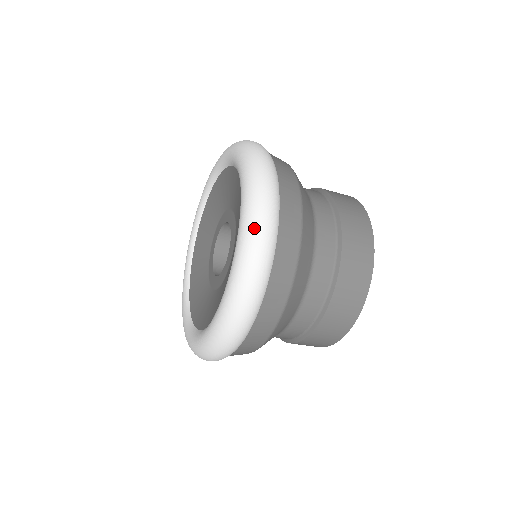
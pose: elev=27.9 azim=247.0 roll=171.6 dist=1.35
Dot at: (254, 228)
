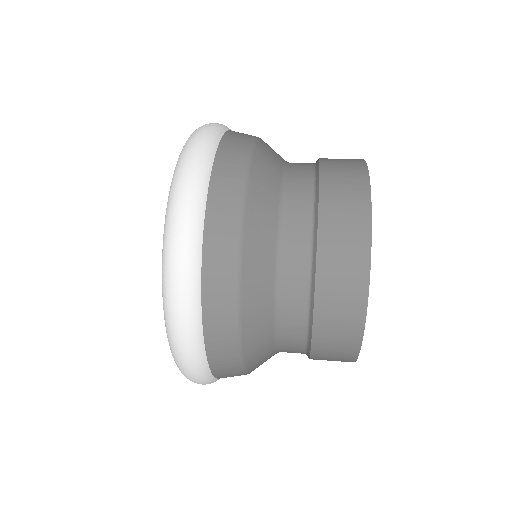
Dot at: (170, 324)
